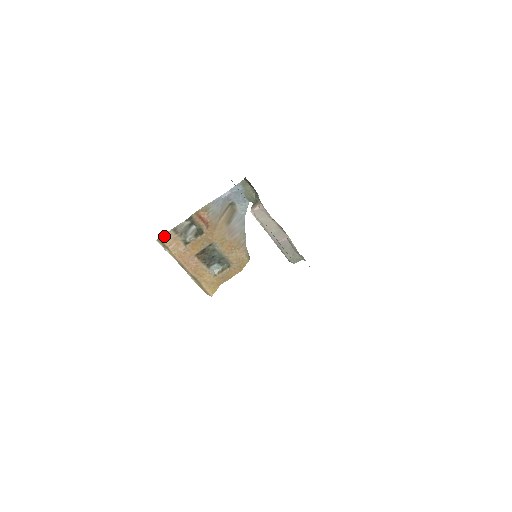
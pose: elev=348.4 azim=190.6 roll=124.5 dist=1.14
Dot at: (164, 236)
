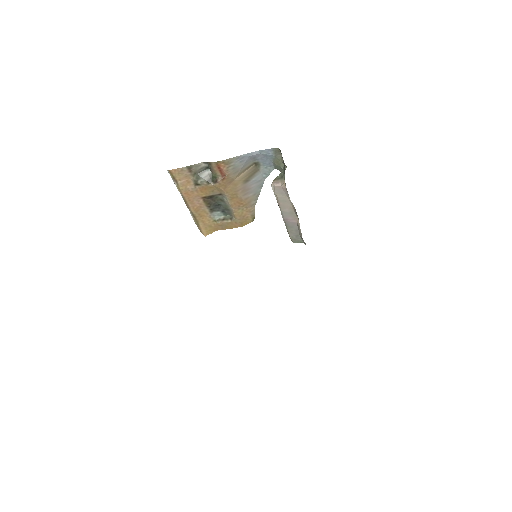
Dot at: (176, 170)
